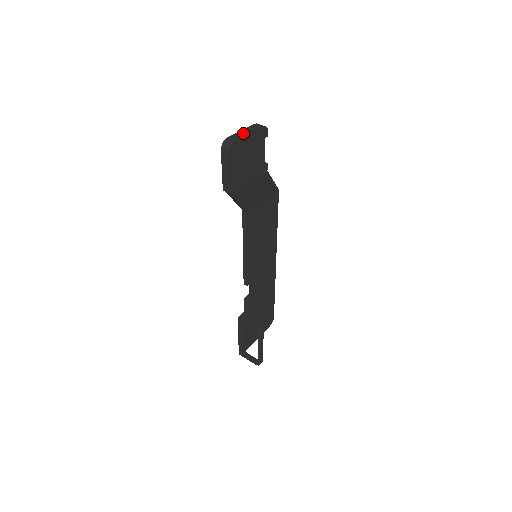
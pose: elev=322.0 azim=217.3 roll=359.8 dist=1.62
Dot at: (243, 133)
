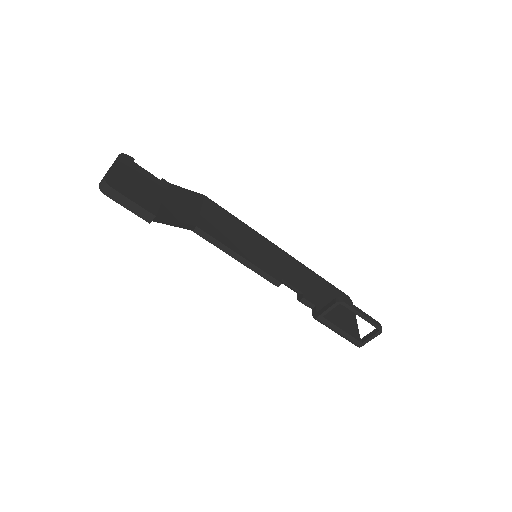
Dot at: occluded
